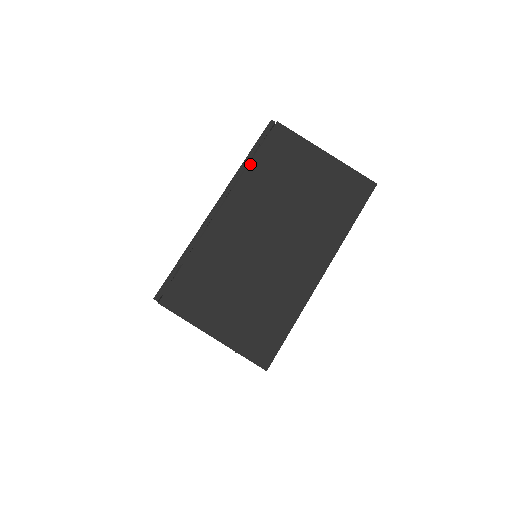
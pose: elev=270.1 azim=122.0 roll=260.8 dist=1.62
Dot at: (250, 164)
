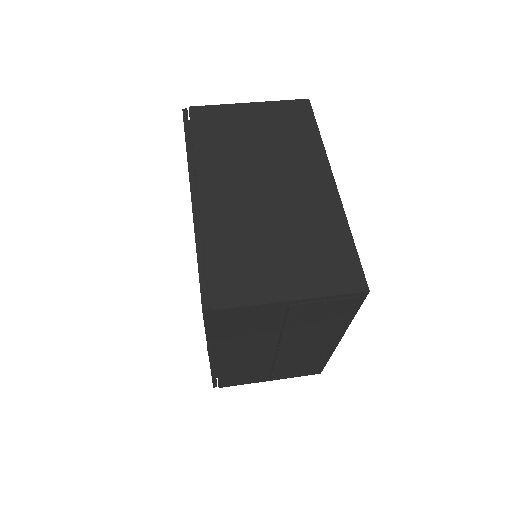
Dot at: (194, 147)
